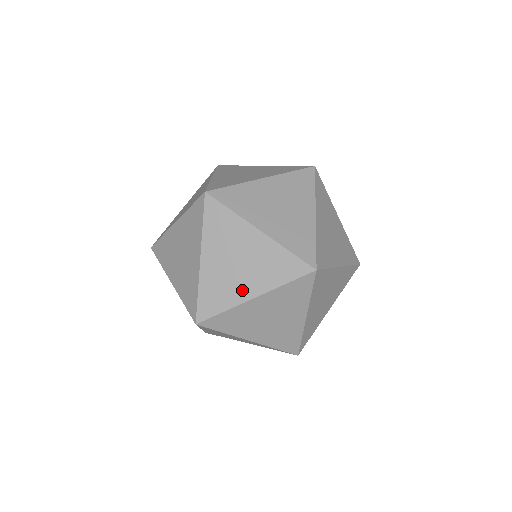
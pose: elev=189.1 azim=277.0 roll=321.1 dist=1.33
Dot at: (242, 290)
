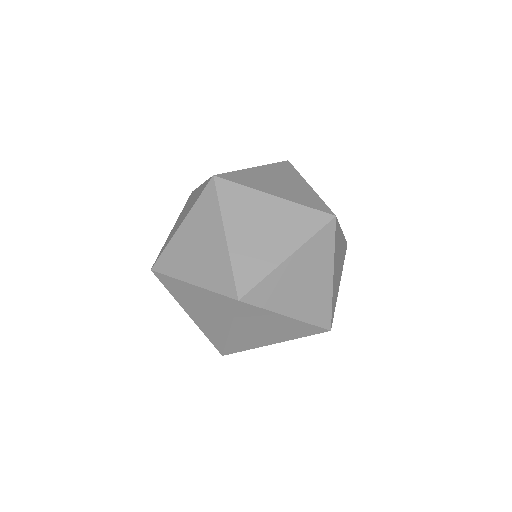
Dot at: (220, 328)
